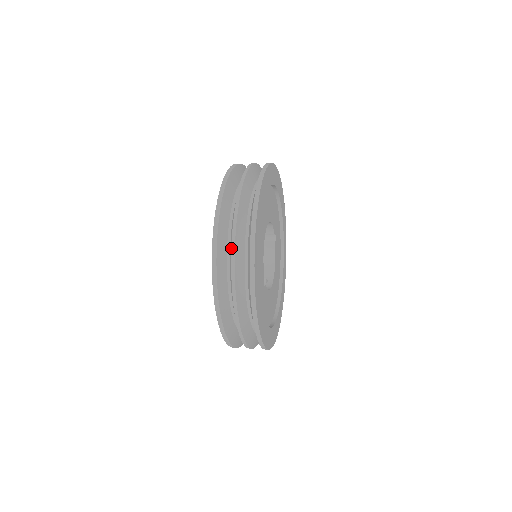
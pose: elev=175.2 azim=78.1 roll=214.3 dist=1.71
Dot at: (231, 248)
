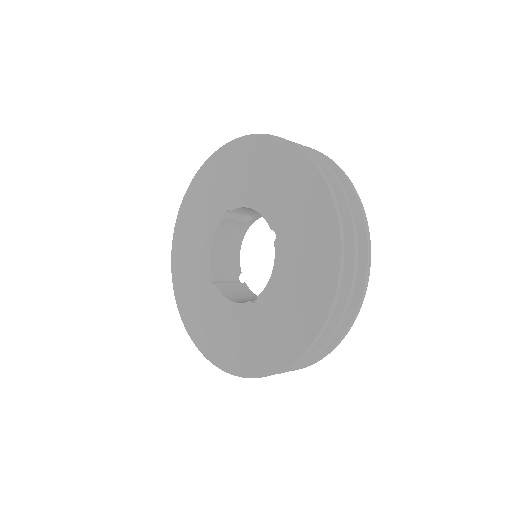
Dot at: occluded
